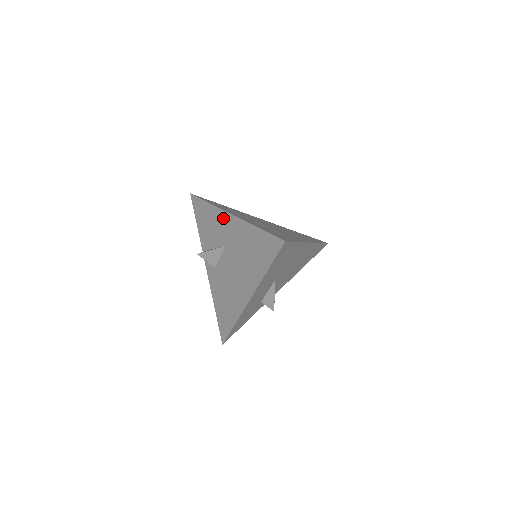
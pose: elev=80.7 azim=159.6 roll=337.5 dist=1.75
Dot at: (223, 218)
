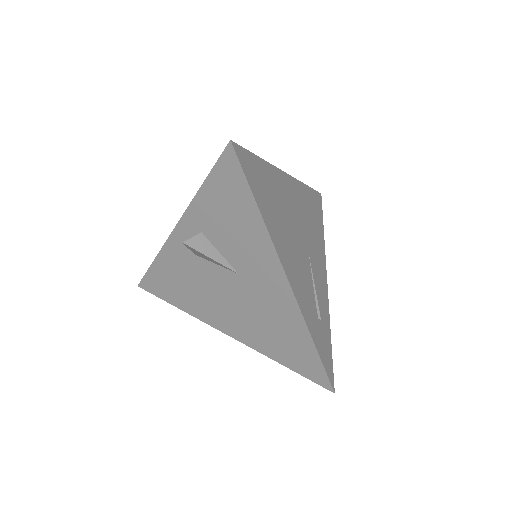
Dot at: (270, 264)
